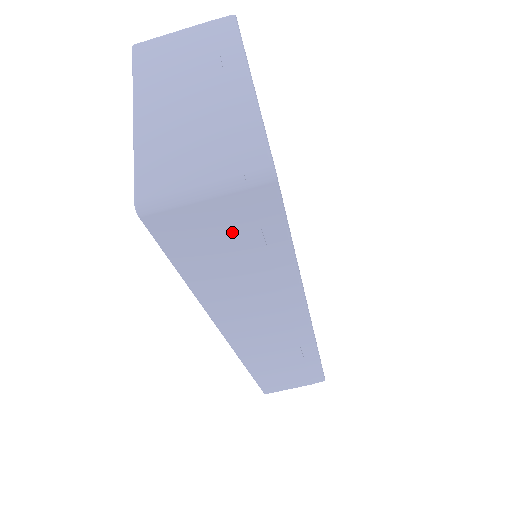
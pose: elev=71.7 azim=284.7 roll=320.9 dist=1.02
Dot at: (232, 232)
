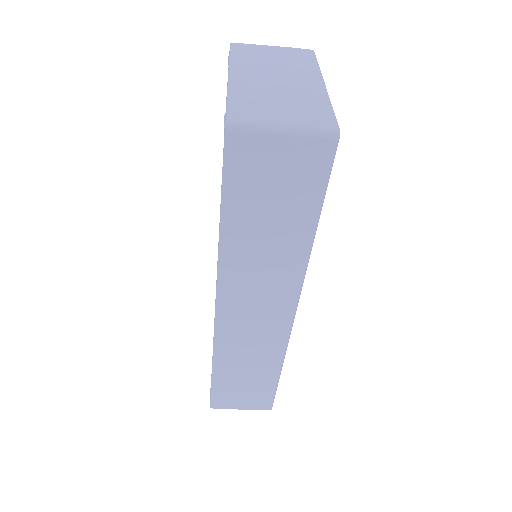
Dot at: (284, 178)
